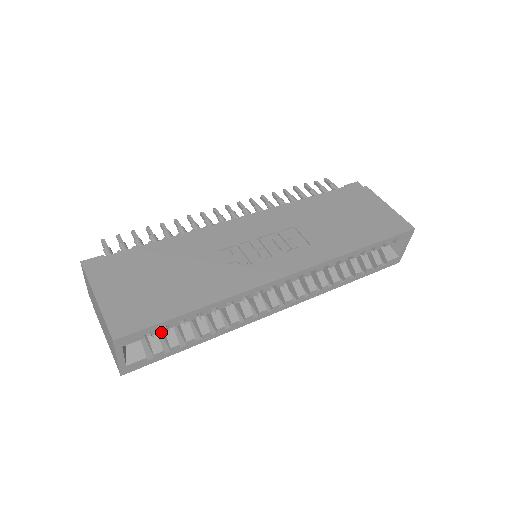
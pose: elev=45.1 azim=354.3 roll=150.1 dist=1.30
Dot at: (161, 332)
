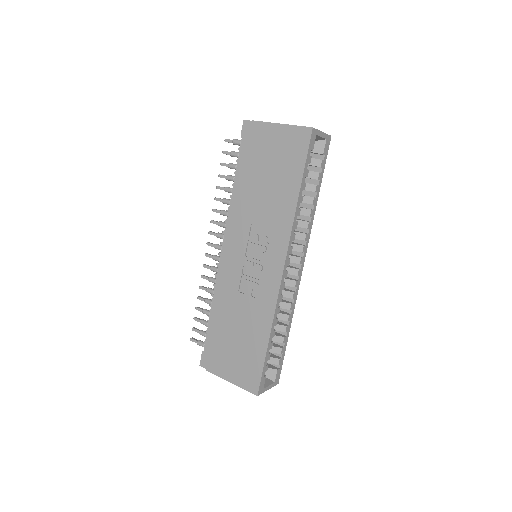
Dot at: occluded
